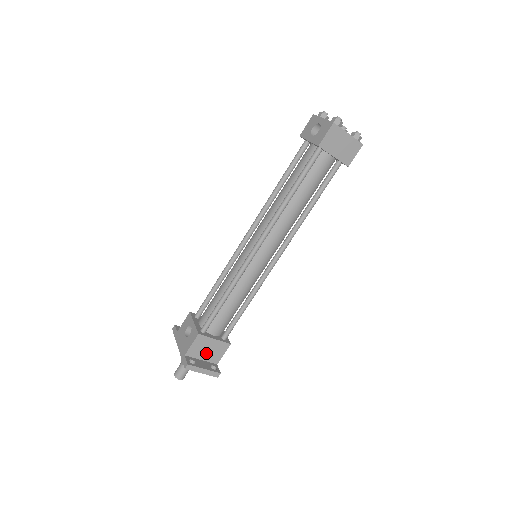
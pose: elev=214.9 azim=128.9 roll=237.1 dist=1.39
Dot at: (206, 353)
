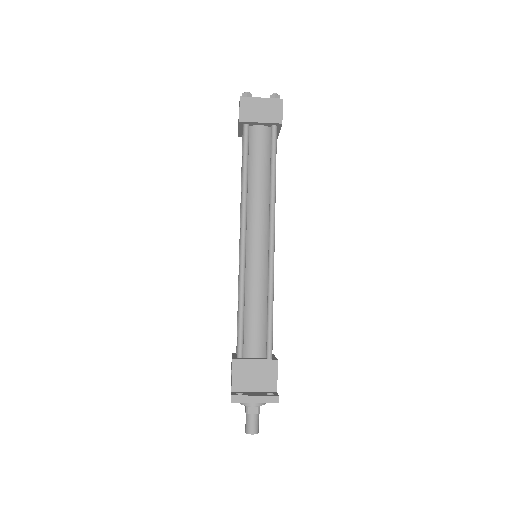
Dot at: (255, 381)
